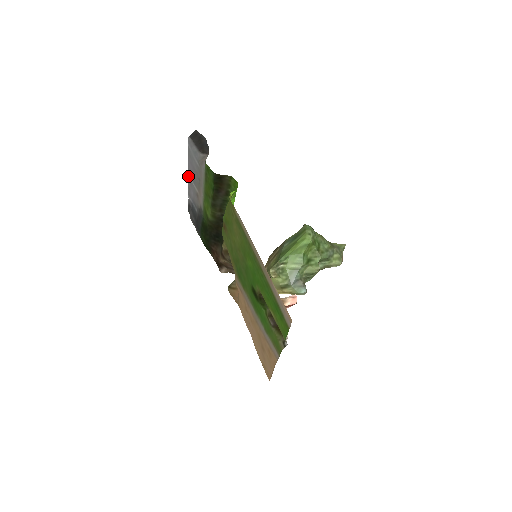
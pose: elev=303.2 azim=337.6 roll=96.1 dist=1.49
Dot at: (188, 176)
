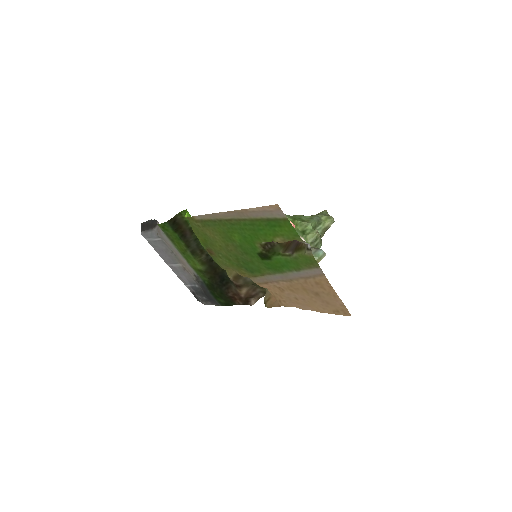
Dot at: occluded
